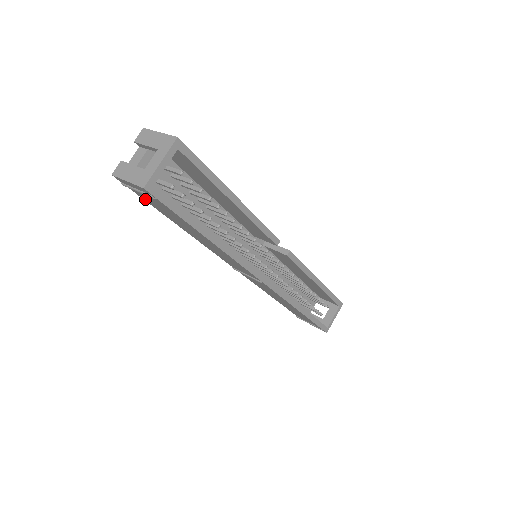
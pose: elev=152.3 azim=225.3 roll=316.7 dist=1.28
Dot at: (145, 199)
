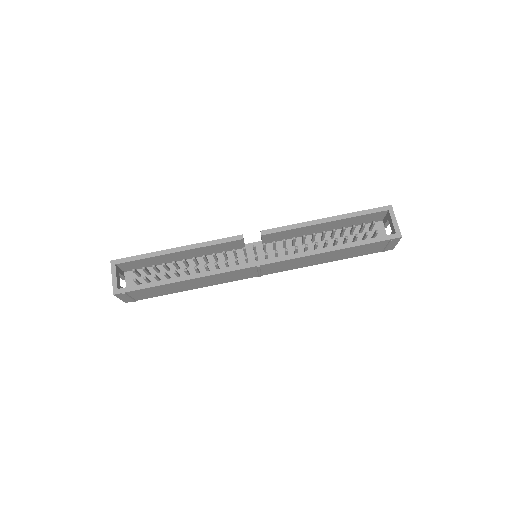
Dot at: (149, 297)
